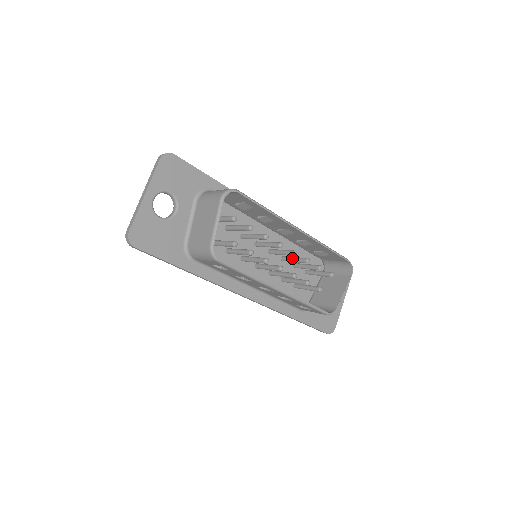
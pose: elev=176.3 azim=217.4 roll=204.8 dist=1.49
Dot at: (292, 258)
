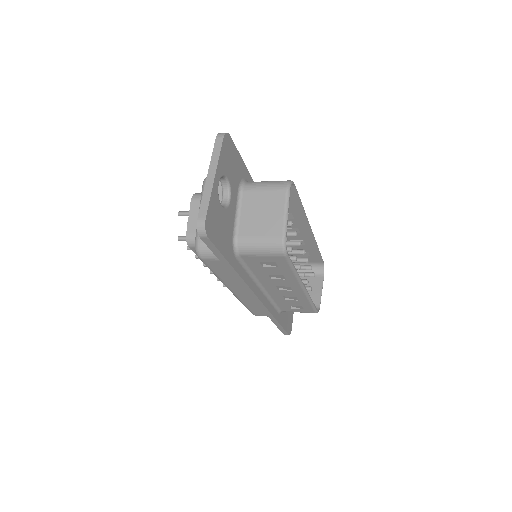
Dot at: occluded
